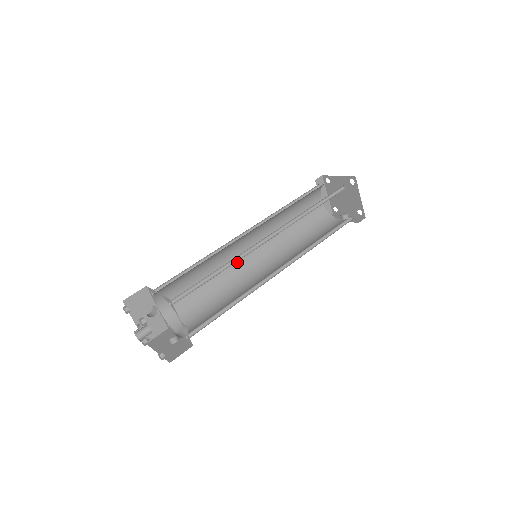
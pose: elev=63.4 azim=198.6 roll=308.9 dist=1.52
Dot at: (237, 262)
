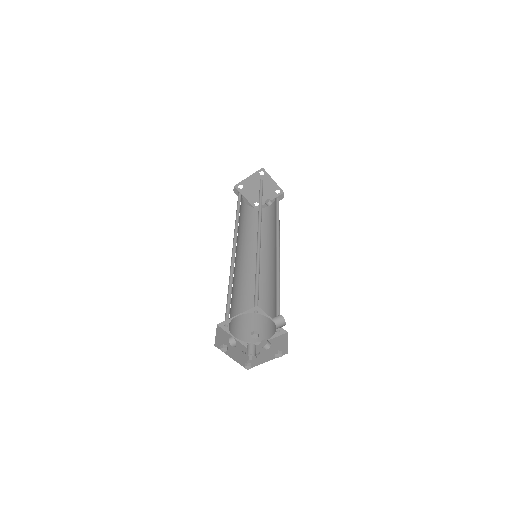
Dot at: (243, 273)
